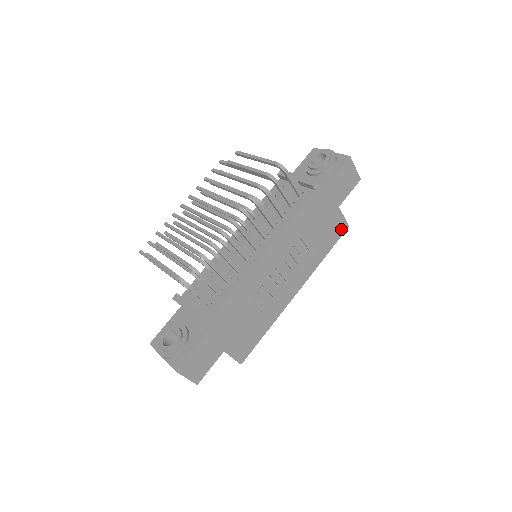
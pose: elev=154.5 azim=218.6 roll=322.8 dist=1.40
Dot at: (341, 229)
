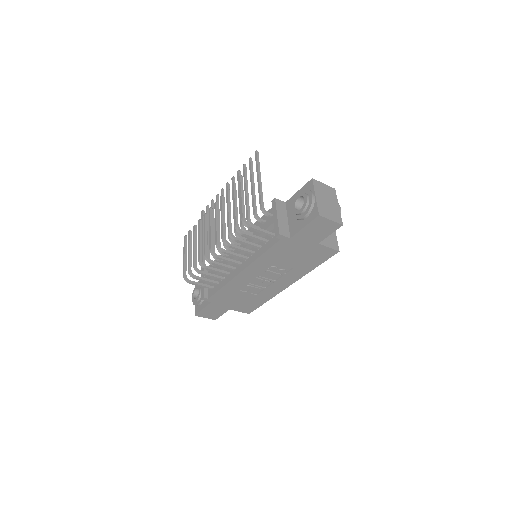
Dot at: (329, 254)
